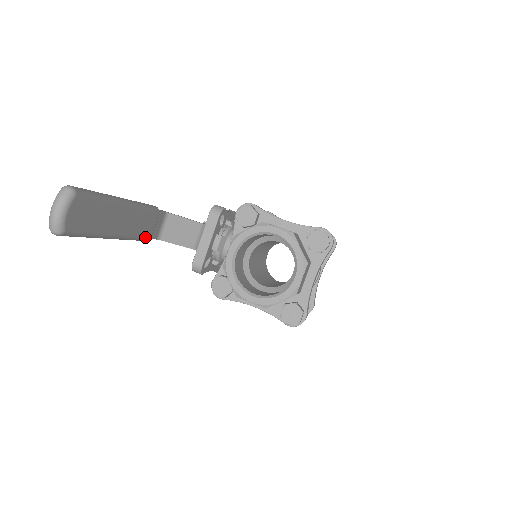
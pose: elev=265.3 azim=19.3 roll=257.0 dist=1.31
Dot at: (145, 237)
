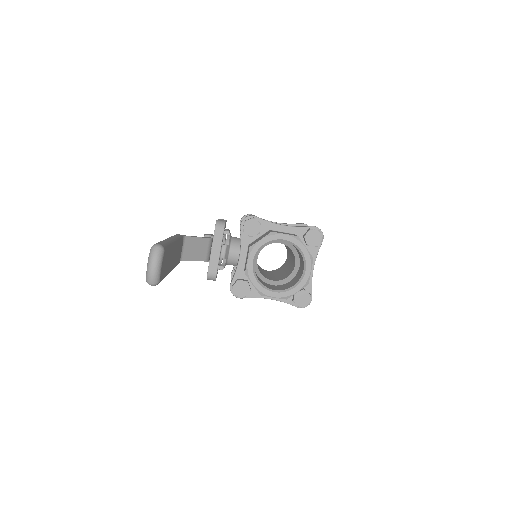
Dot at: (178, 263)
